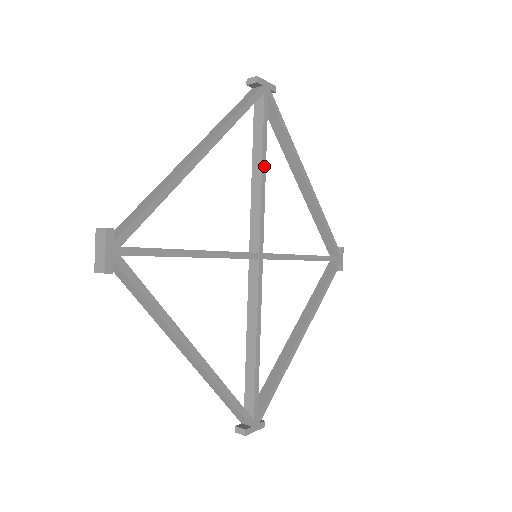
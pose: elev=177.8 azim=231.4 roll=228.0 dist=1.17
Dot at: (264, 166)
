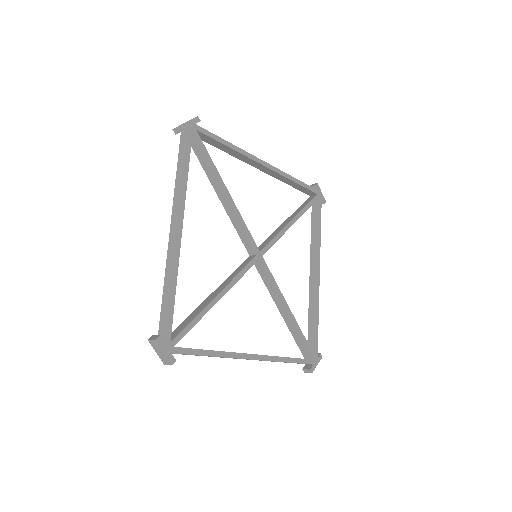
Dot at: (295, 220)
